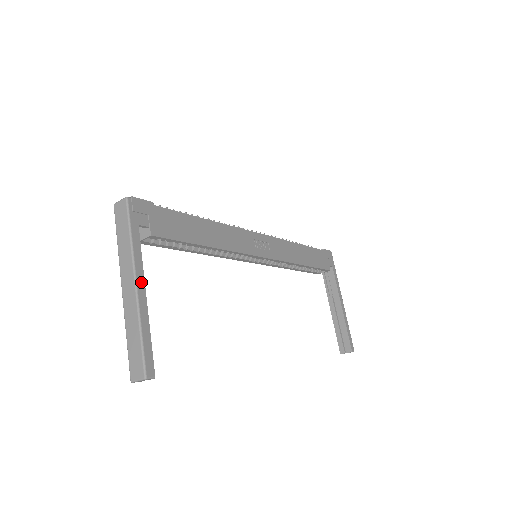
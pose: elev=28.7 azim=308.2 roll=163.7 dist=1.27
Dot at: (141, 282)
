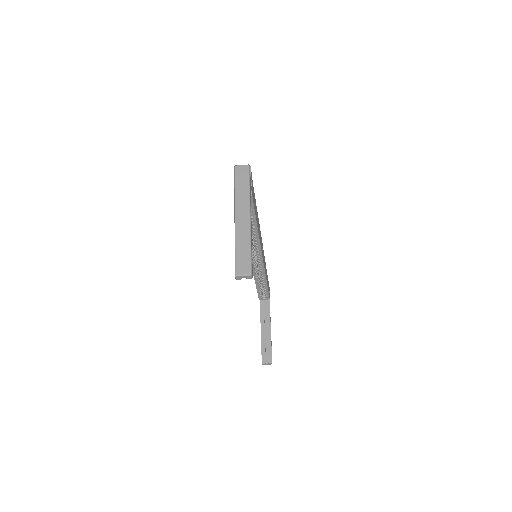
Dot at: occluded
